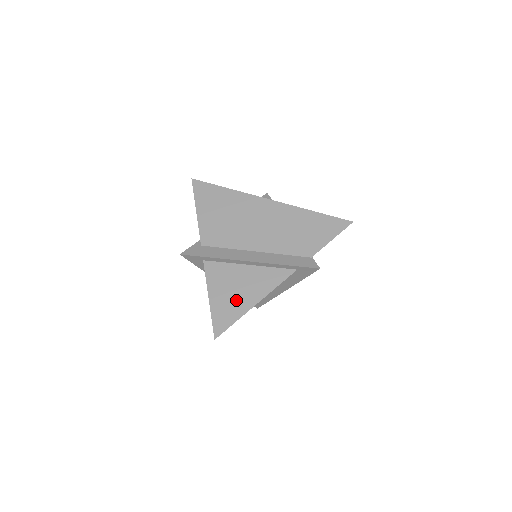
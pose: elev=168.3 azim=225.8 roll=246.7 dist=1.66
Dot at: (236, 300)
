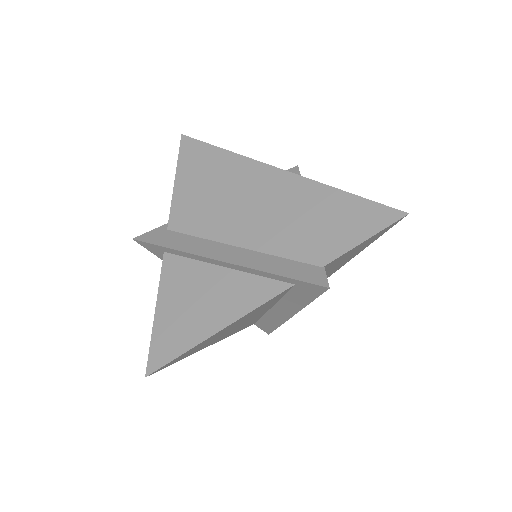
Dot at: (191, 320)
